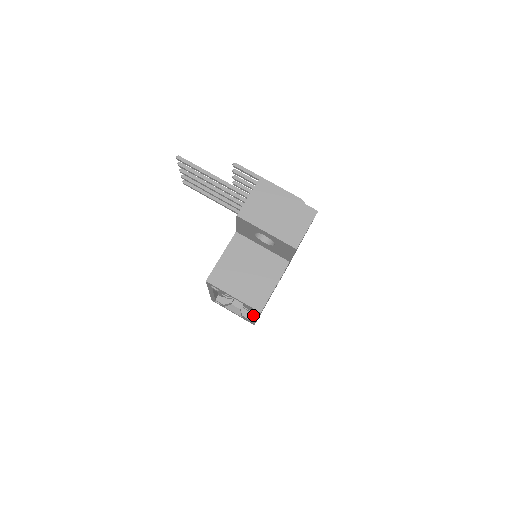
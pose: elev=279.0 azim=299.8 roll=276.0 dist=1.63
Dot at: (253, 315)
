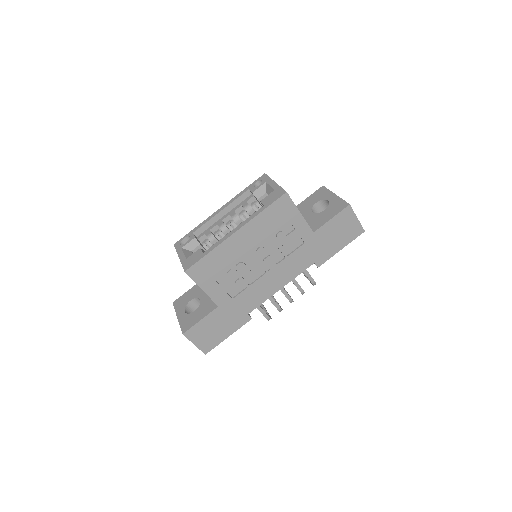
Dot at: (247, 219)
